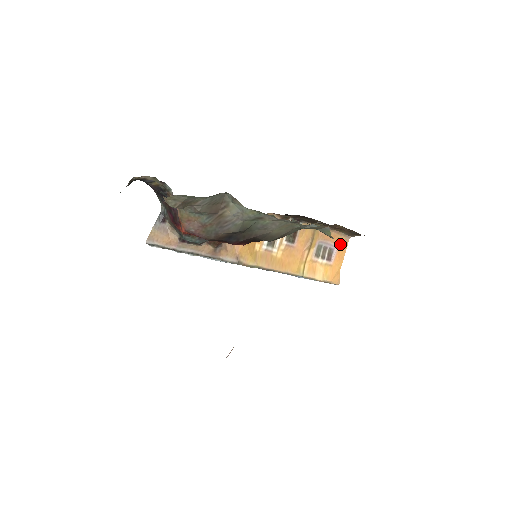
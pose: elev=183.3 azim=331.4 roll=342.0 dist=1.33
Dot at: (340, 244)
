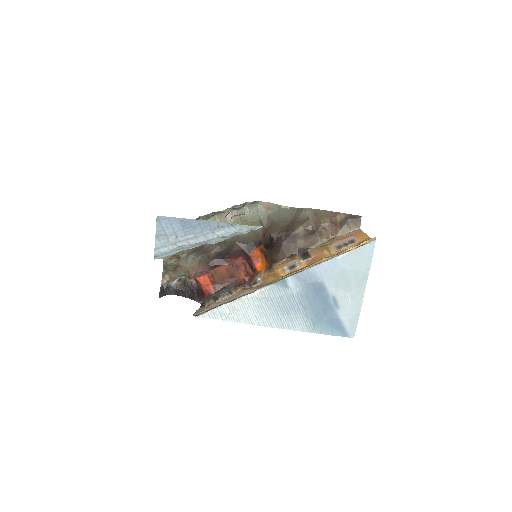
Dot at: (355, 235)
